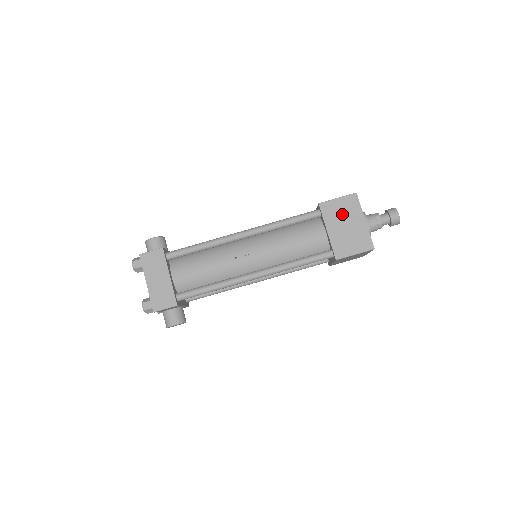
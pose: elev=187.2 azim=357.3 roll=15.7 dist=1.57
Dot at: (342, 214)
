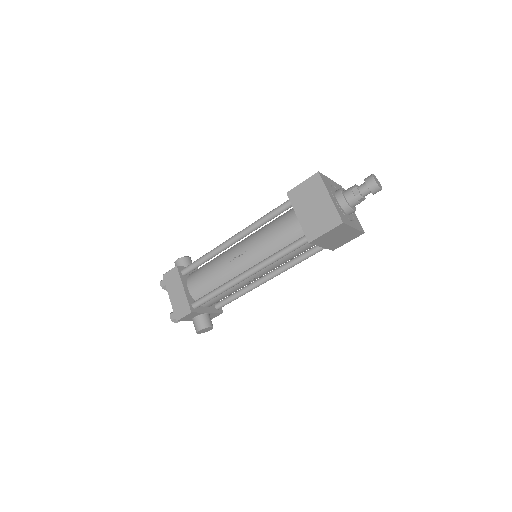
Dot at: (308, 196)
